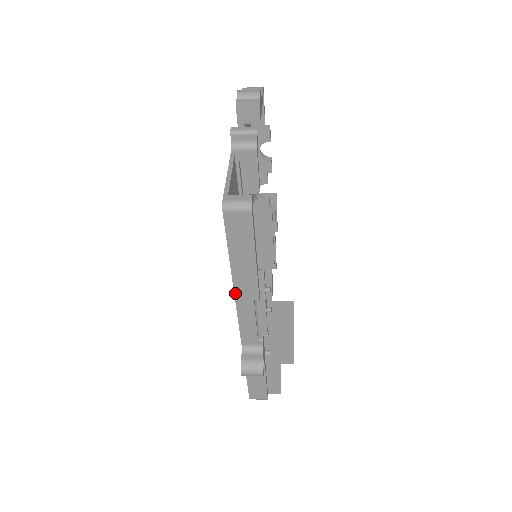
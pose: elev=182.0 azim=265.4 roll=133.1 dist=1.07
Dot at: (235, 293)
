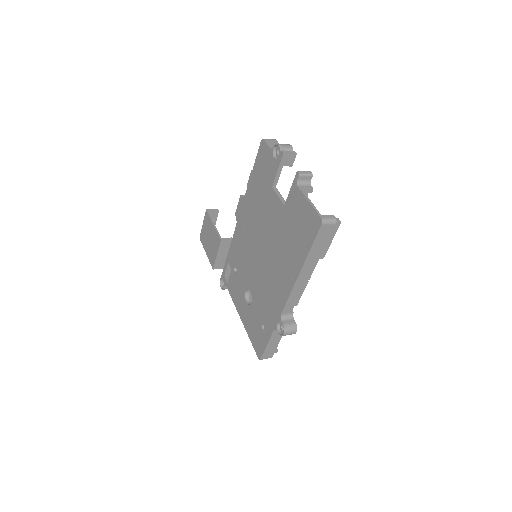
Dot at: (298, 277)
